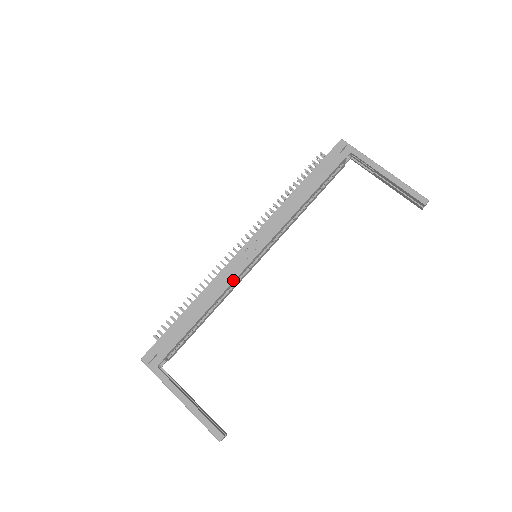
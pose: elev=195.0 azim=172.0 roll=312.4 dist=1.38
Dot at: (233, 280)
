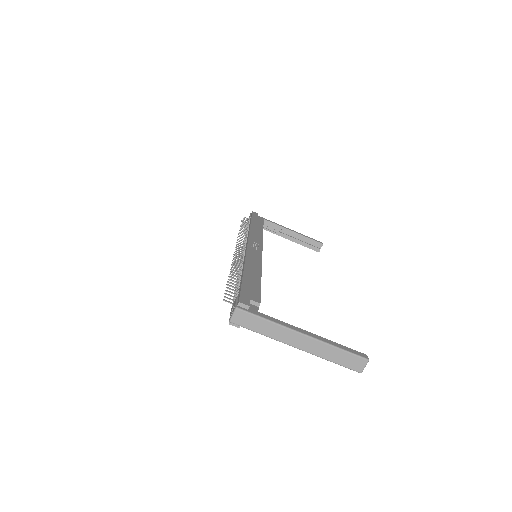
Dot at: (261, 259)
